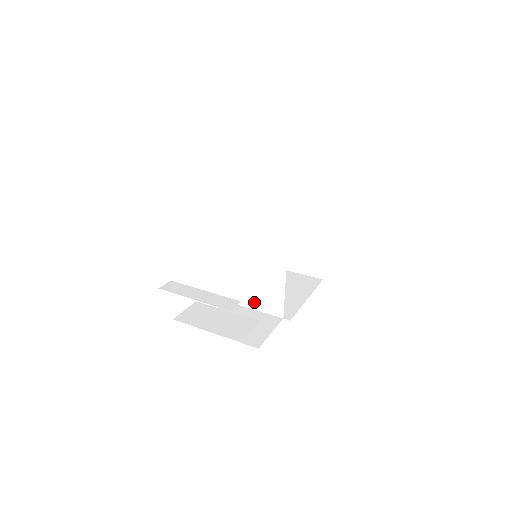
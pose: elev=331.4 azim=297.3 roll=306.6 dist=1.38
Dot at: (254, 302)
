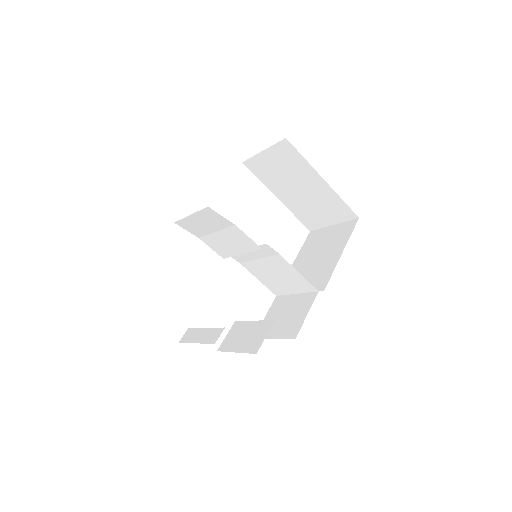
Dot at: (291, 288)
